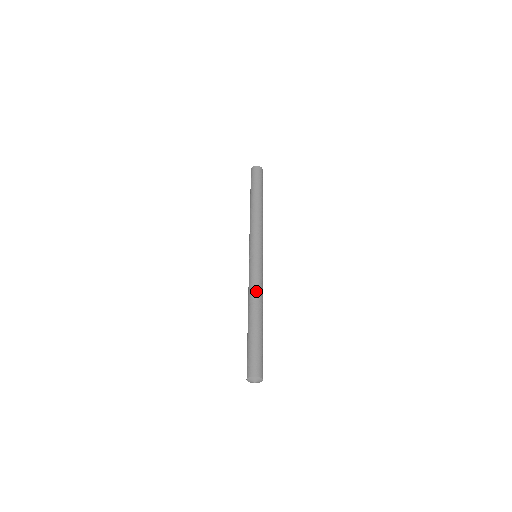
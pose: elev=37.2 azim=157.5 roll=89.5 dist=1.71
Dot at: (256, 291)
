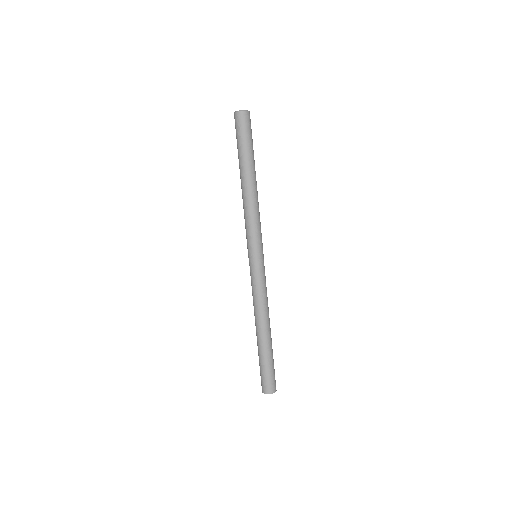
Dot at: (266, 307)
